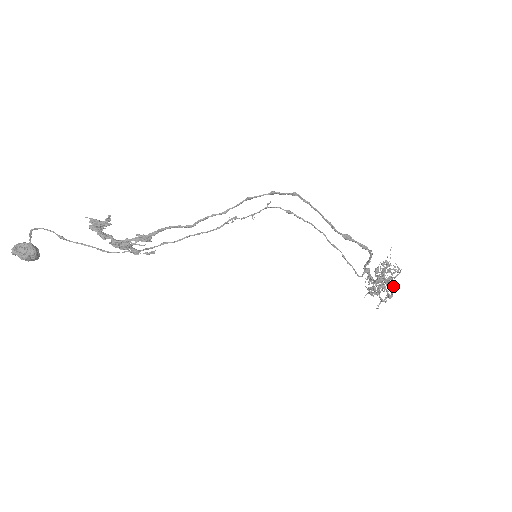
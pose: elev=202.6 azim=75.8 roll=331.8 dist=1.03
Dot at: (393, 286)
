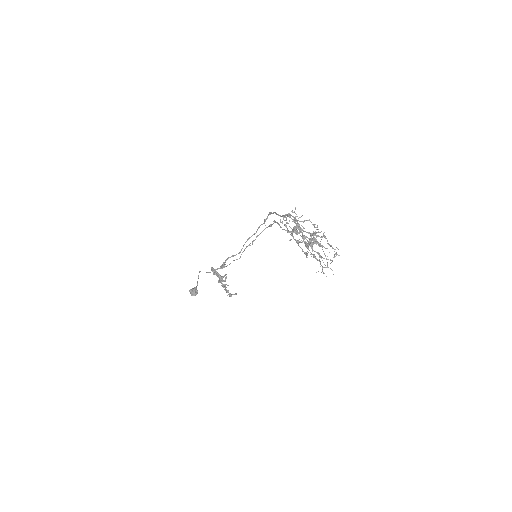
Dot at: (295, 221)
